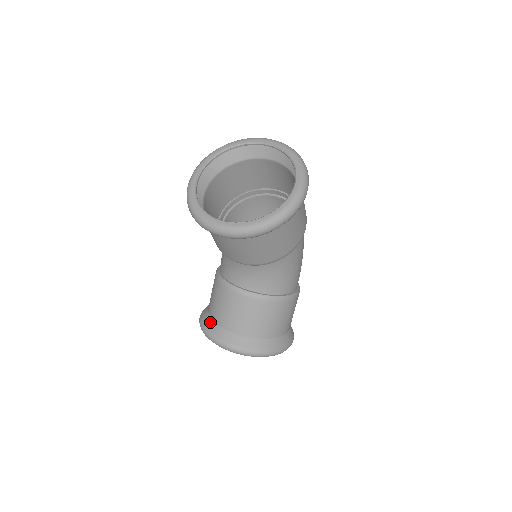
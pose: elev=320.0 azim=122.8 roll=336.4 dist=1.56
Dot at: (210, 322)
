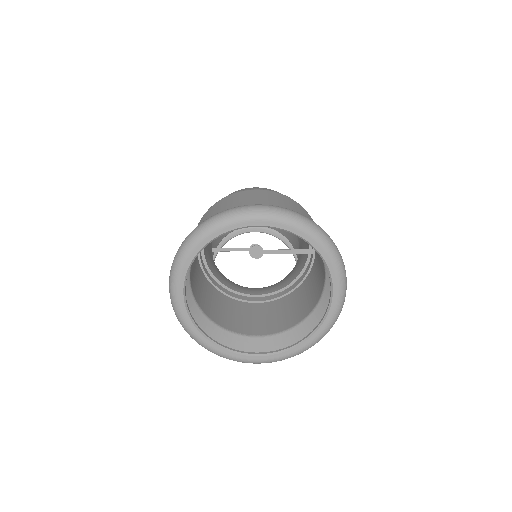
Dot at: occluded
